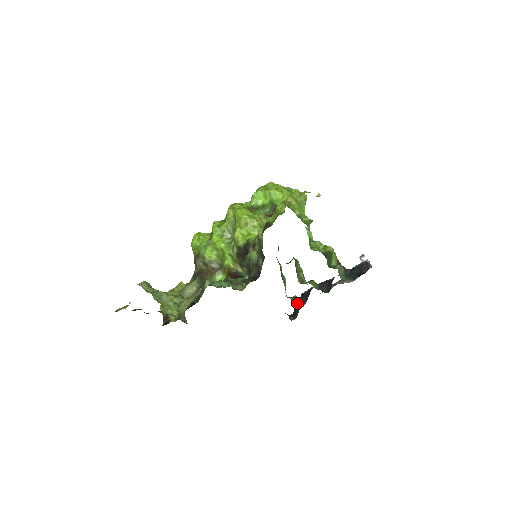
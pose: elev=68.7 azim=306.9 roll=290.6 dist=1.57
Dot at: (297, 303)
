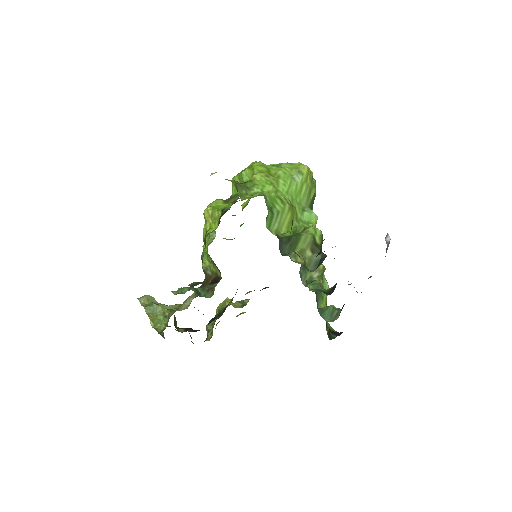
Dot at: (329, 315)
